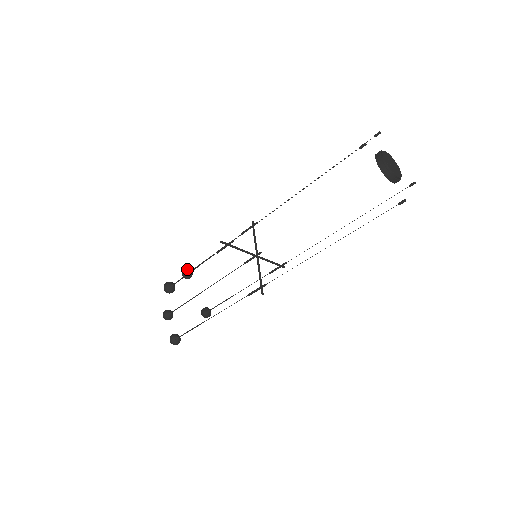
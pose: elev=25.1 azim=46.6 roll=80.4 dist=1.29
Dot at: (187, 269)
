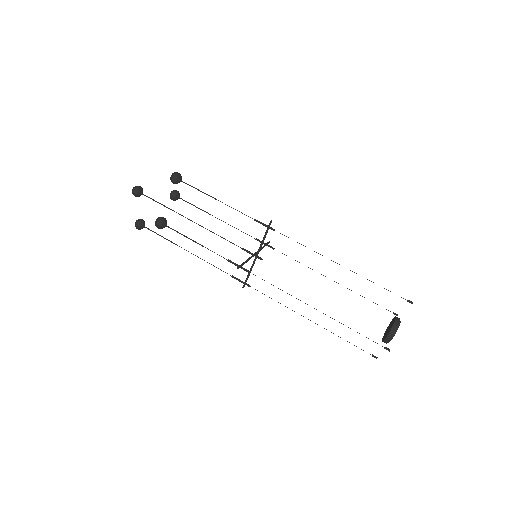
Dot at: (179, 177)
